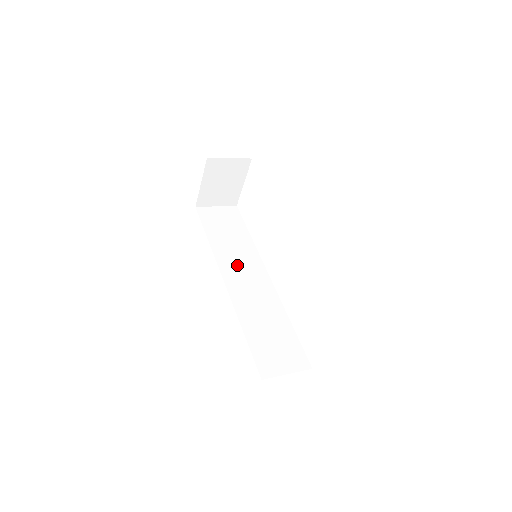
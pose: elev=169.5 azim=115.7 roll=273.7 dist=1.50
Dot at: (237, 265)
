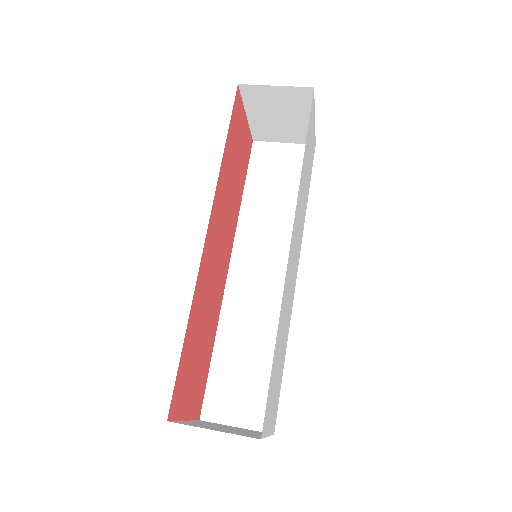
Dot at: (260, 246)
